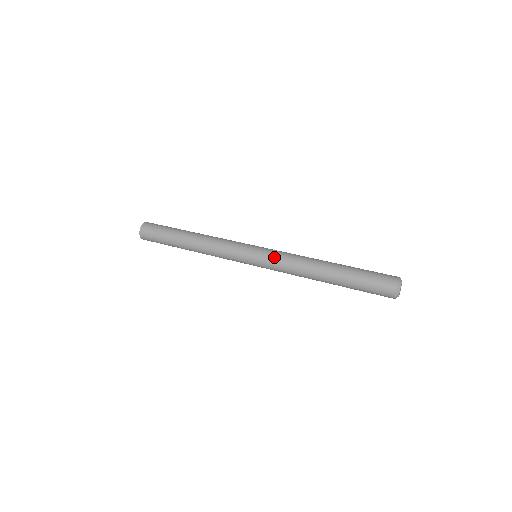
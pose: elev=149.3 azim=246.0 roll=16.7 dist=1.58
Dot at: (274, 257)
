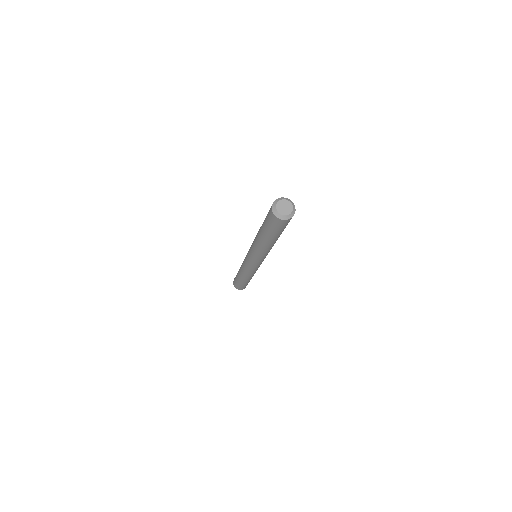
Dot at: occluded
